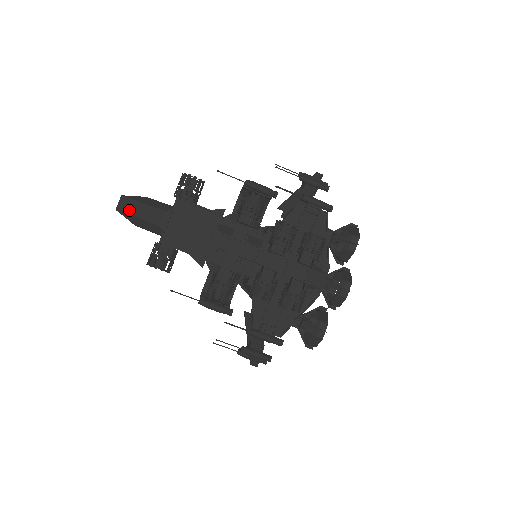
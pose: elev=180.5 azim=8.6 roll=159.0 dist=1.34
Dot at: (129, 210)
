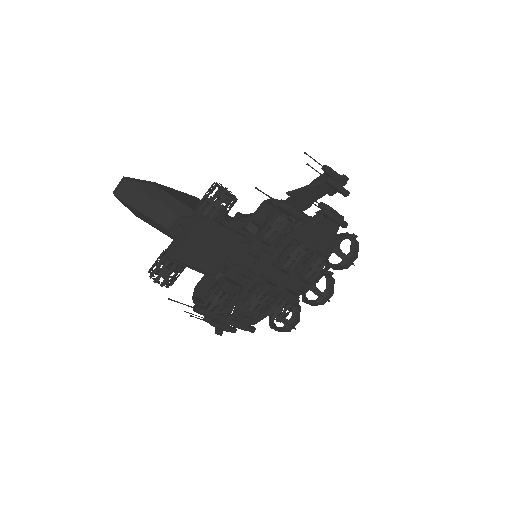
Dot at: (133, 201)
